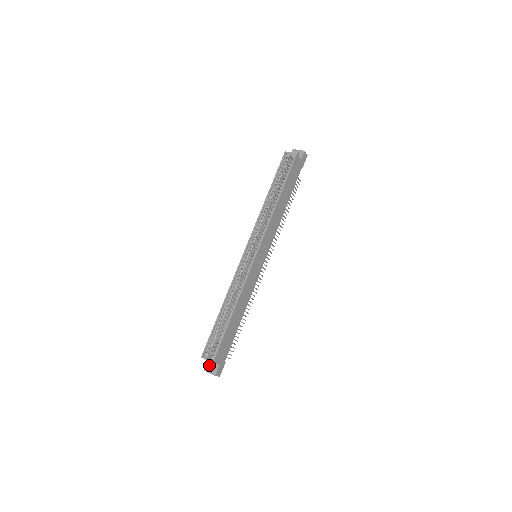
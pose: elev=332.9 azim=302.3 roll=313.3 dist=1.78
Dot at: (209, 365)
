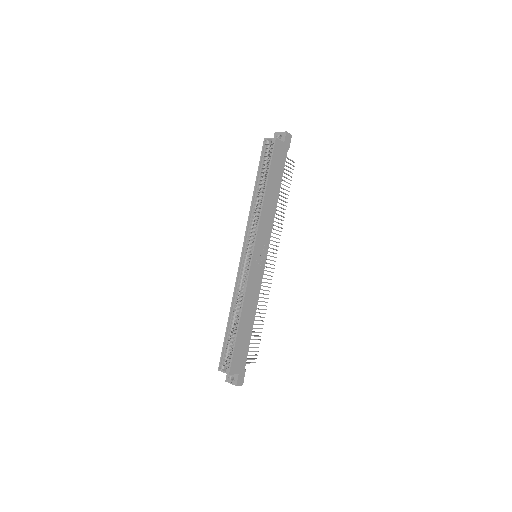
Dot at: (229, 376)
